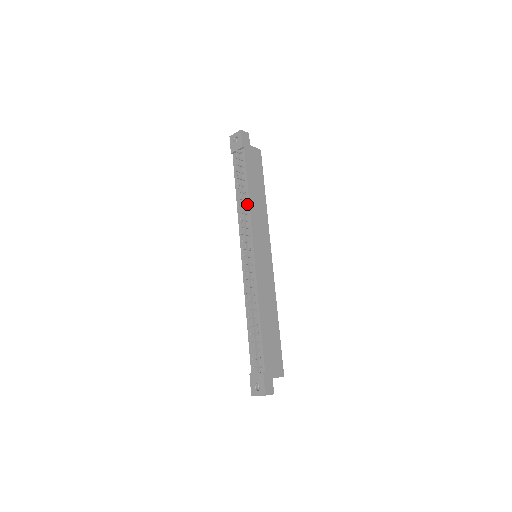
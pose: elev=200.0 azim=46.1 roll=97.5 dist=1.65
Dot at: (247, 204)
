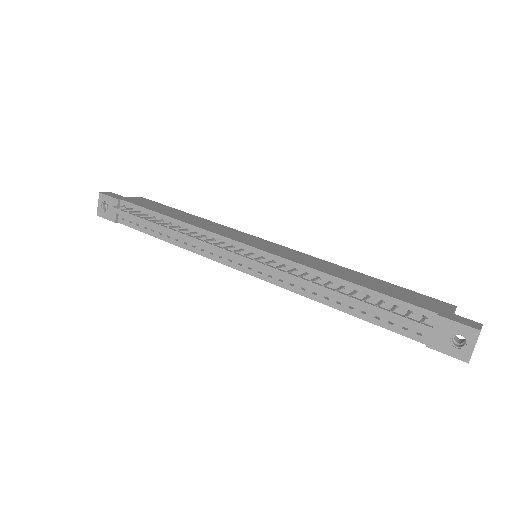
Dot at: (184, 227)
